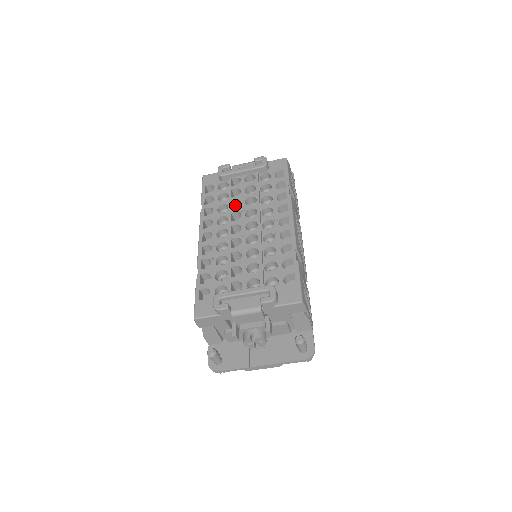
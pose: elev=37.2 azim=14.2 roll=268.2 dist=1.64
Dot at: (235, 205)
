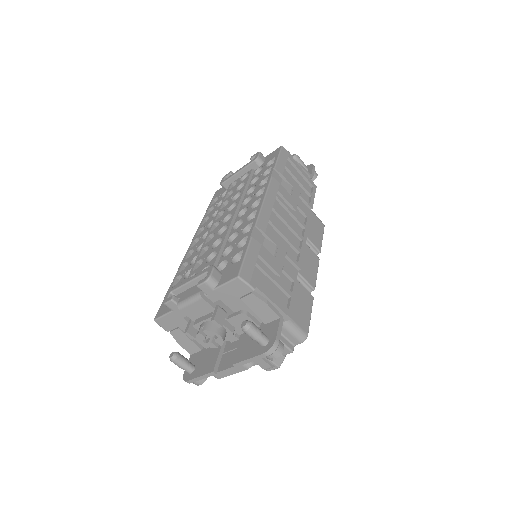
Dot at: occluded
